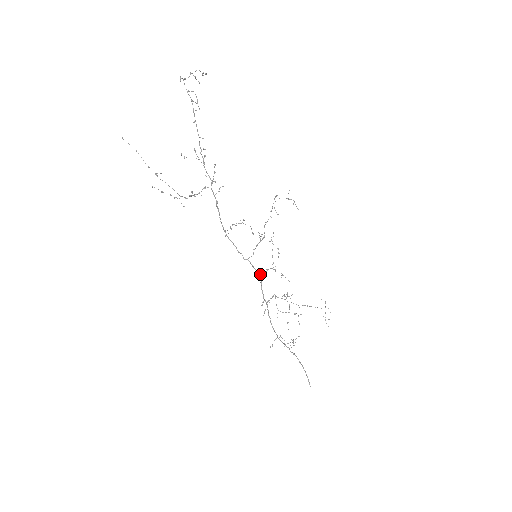
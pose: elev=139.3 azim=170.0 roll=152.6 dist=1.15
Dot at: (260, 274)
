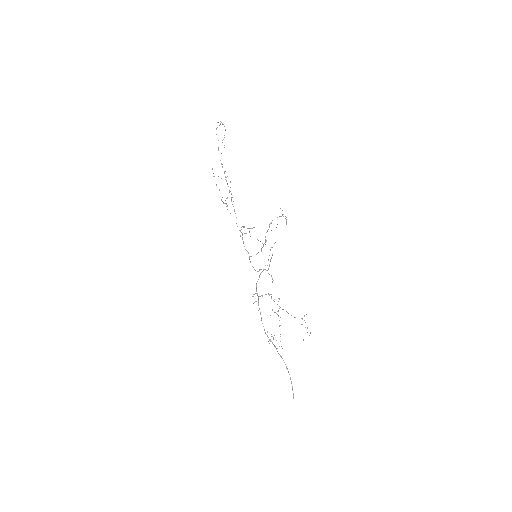
Dot at: occluded
